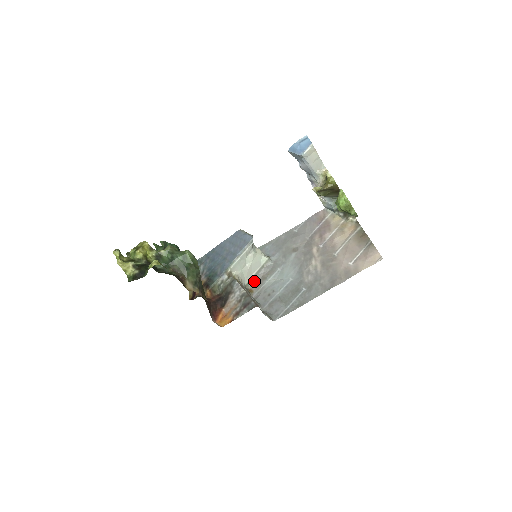
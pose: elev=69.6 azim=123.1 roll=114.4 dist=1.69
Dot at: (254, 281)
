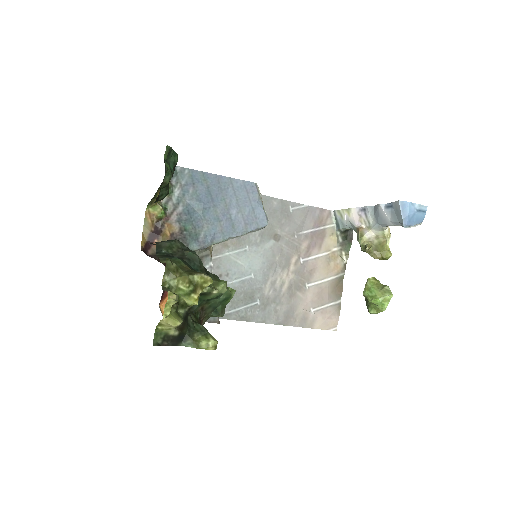
Dot at: occluded
